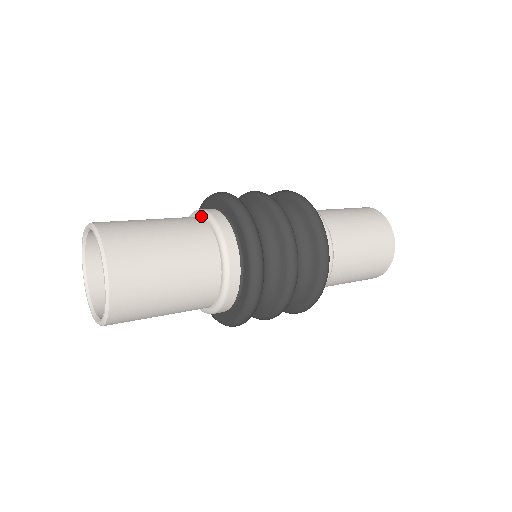
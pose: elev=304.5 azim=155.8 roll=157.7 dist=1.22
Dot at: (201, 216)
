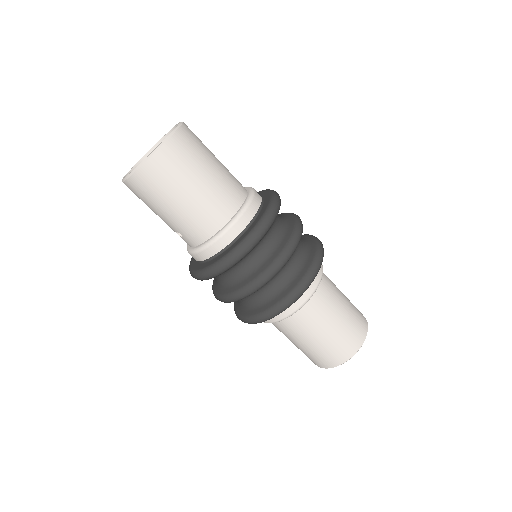
Dot at: occluded
